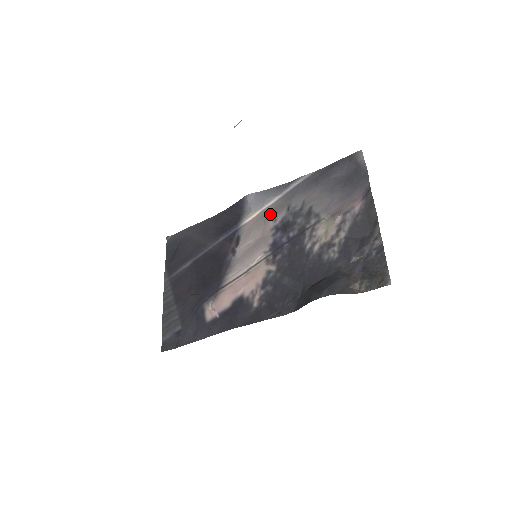
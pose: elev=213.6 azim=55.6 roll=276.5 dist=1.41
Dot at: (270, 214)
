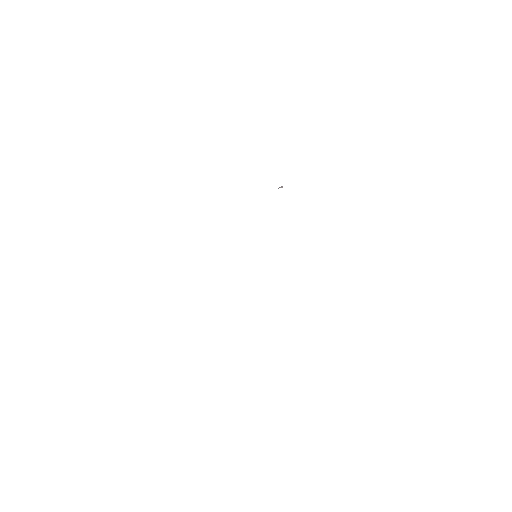
Dot at: occluded
